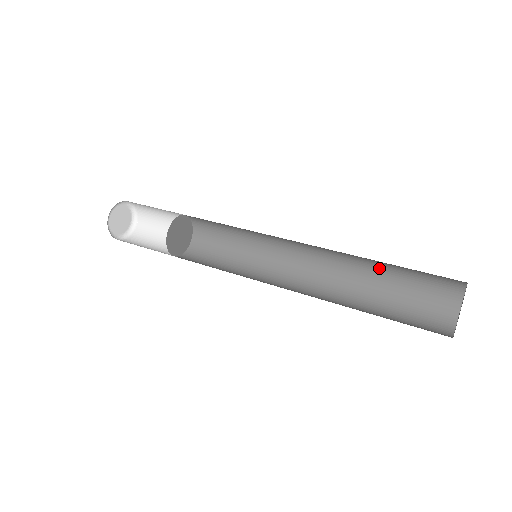
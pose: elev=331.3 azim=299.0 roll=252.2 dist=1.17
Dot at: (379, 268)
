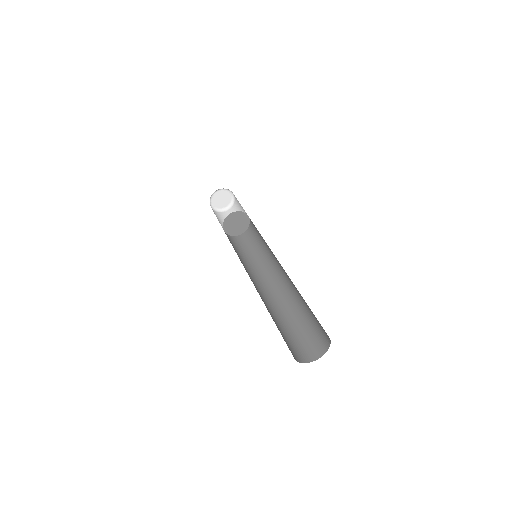
Dot at: (302, 297)
